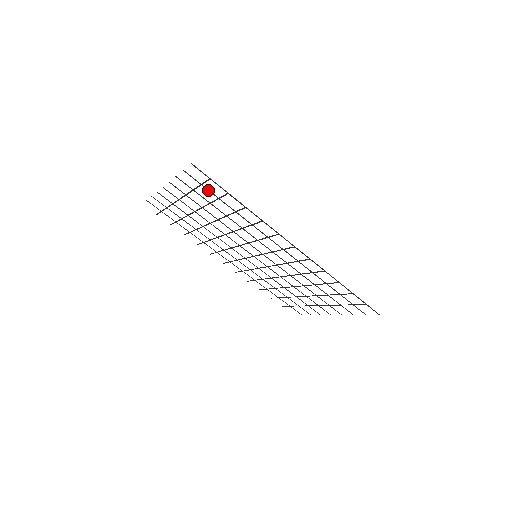
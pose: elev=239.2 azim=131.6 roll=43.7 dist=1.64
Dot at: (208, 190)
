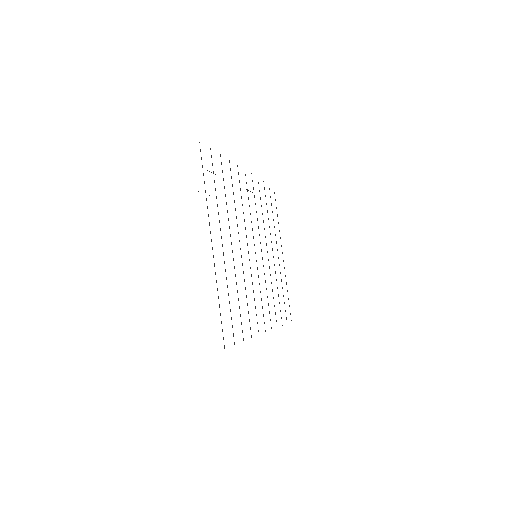
Dot at: occluded
